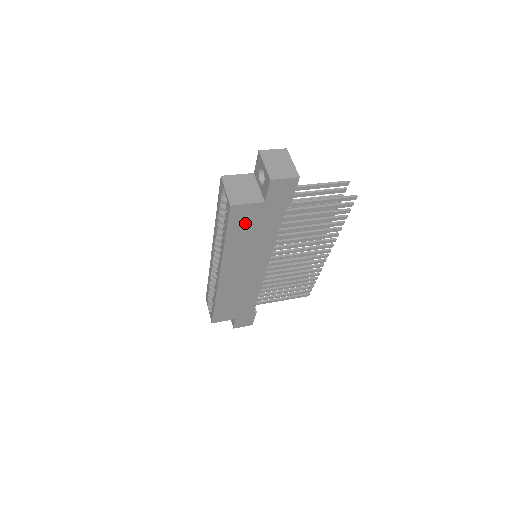
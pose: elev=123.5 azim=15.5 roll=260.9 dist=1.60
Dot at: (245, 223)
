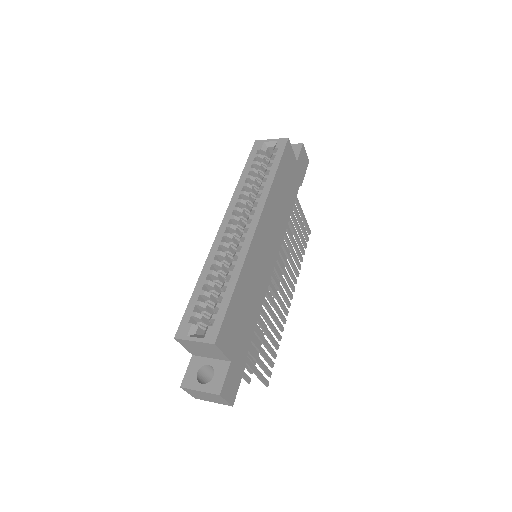
Dot at: (286, 170)
